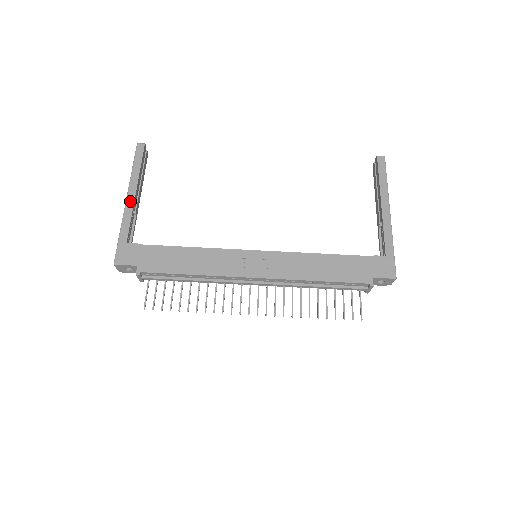
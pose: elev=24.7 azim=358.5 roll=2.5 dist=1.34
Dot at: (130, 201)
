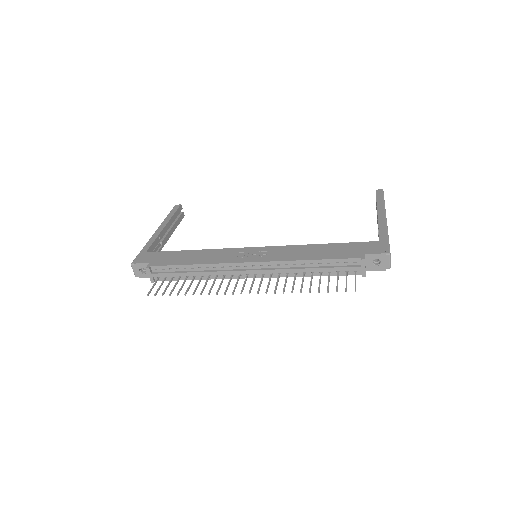
Dot at: (158, 231)
